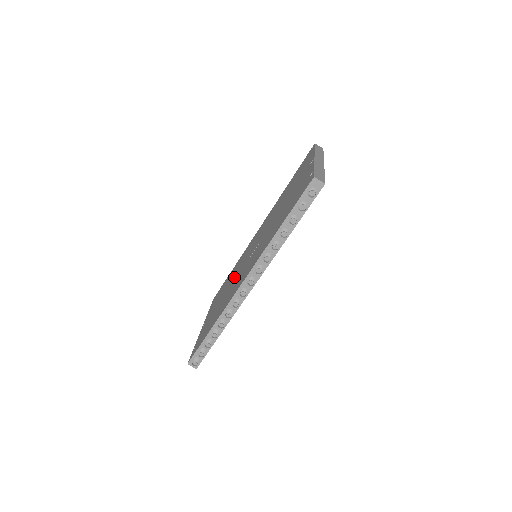
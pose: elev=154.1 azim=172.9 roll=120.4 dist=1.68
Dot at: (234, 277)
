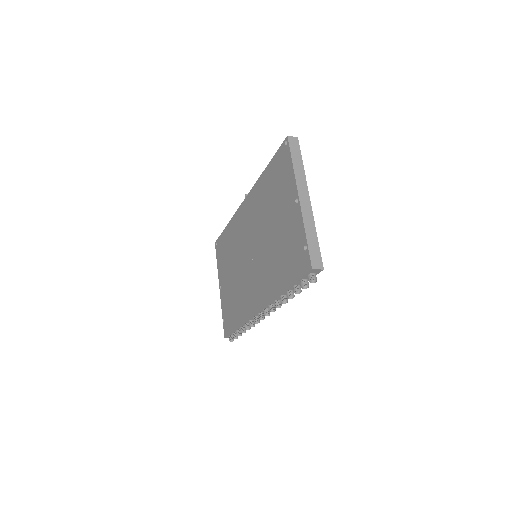
Dot at: (238, 263)
